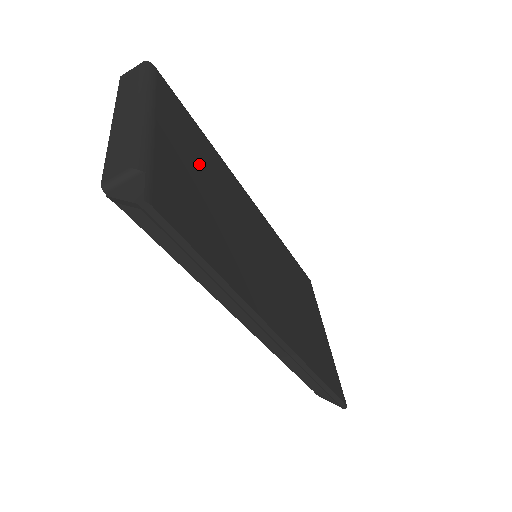
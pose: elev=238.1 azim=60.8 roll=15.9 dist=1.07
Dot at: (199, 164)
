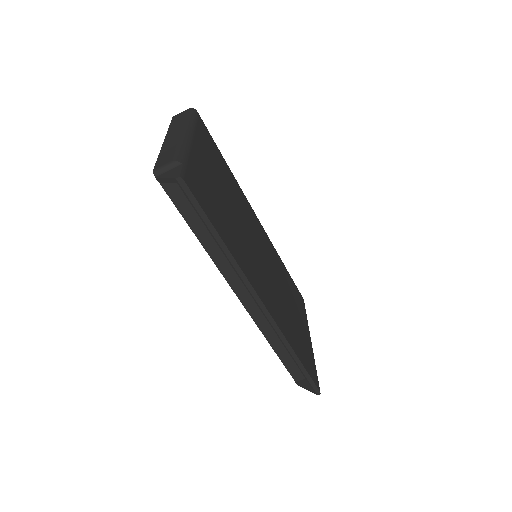
Dot at: (220, 178)
